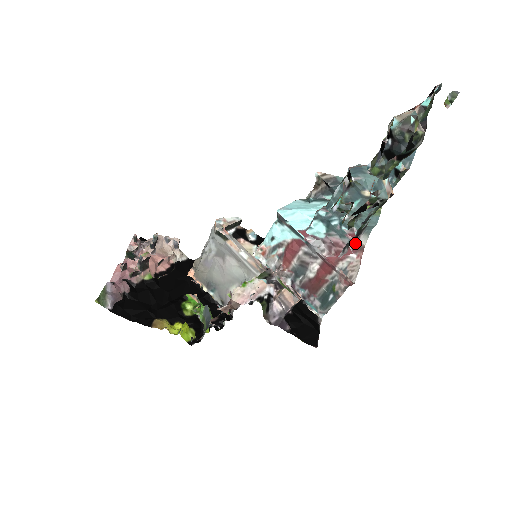
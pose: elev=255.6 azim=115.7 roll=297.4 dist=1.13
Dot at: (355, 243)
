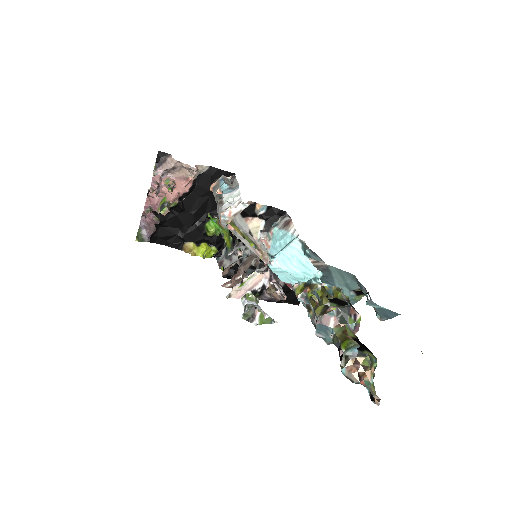
Dot at: occluded
